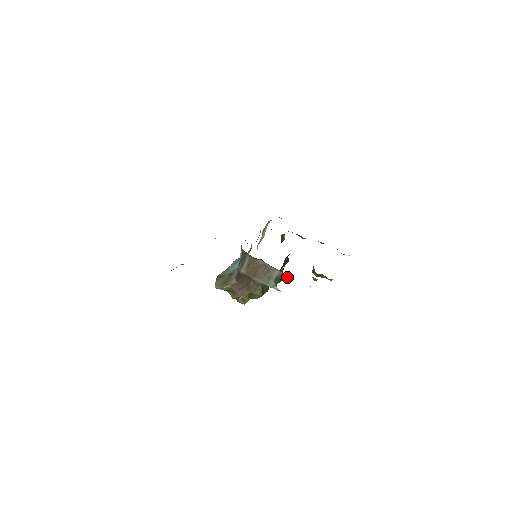
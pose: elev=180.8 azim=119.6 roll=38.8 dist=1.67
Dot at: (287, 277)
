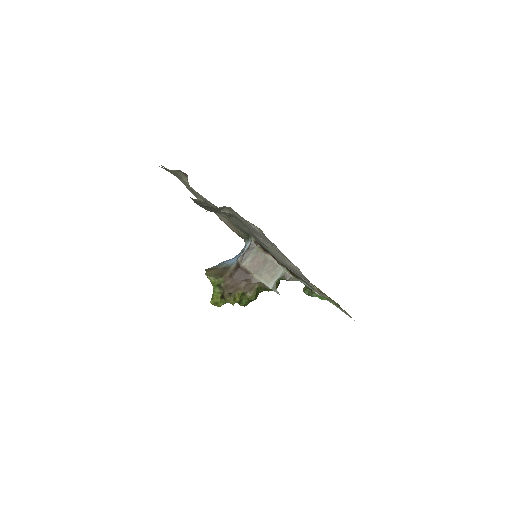
Dot at: (292, 279)
